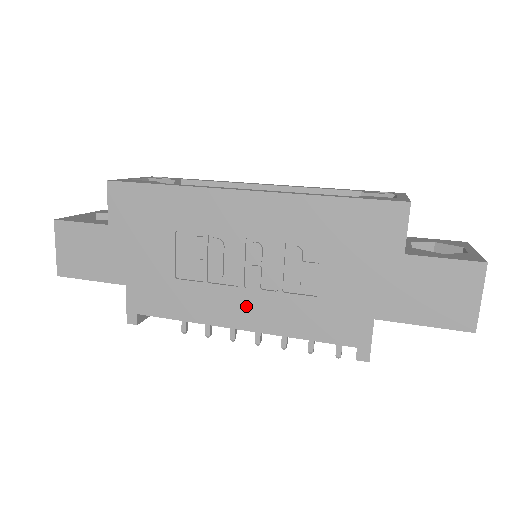
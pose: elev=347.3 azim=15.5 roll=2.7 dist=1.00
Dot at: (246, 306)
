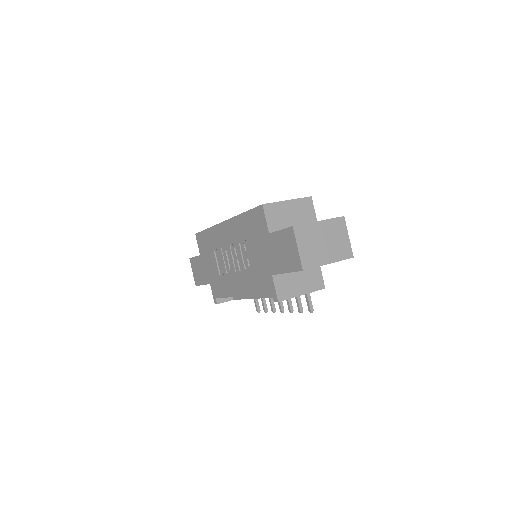
Dot at: (239, 282)
